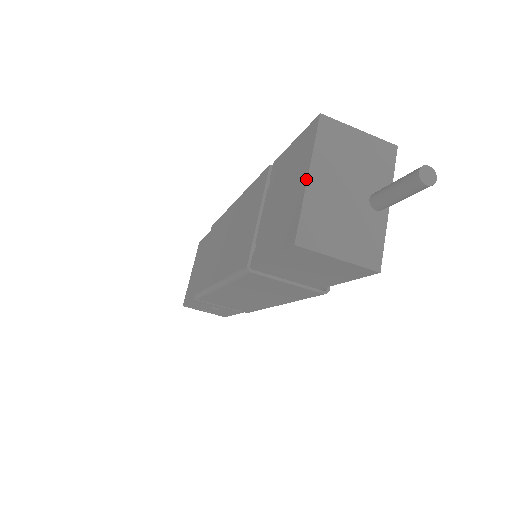
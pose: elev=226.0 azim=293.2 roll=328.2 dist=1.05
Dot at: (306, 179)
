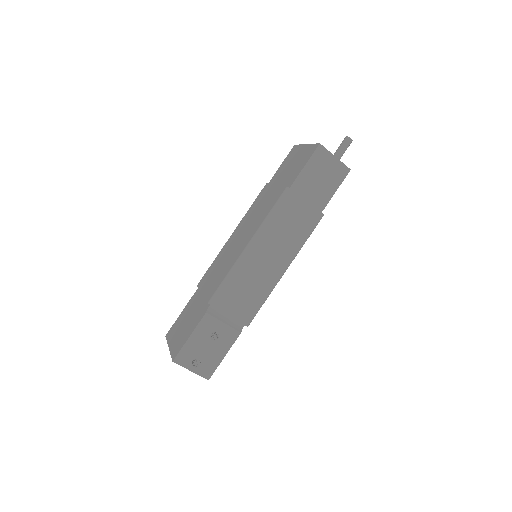
Dot at: (306, 145)
